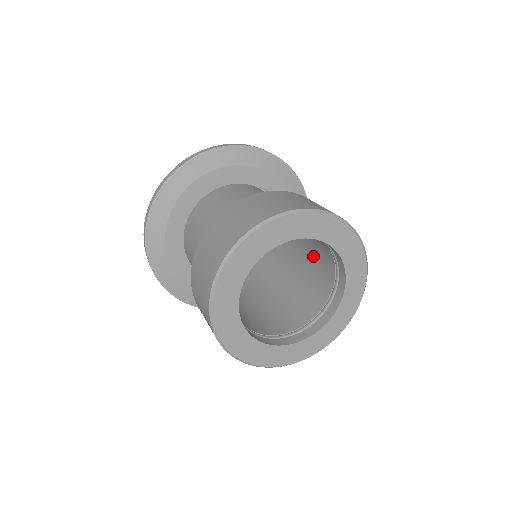
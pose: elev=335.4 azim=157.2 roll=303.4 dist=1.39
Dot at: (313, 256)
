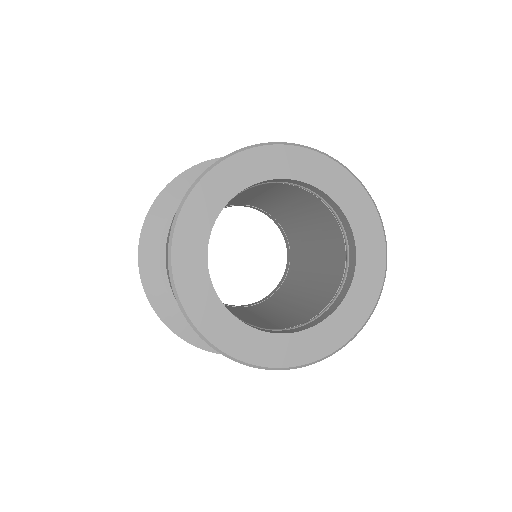
Dot at: (312, 218)
